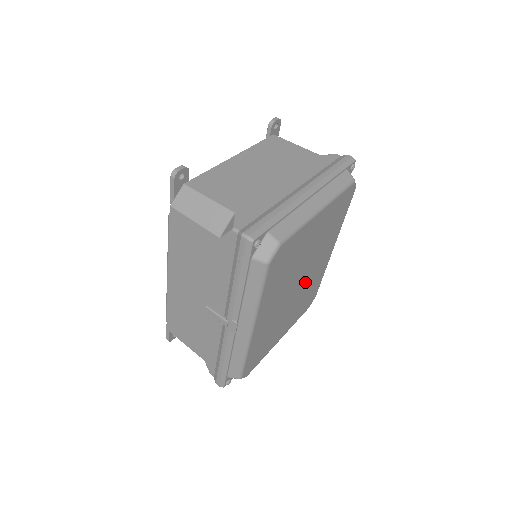
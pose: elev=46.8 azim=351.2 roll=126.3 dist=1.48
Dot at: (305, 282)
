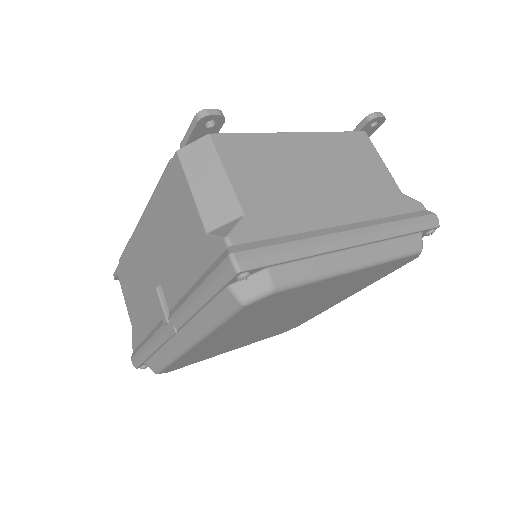
Dot at: (291, 318)
